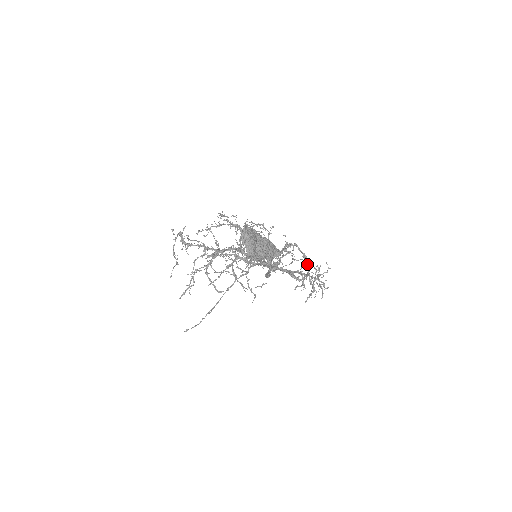
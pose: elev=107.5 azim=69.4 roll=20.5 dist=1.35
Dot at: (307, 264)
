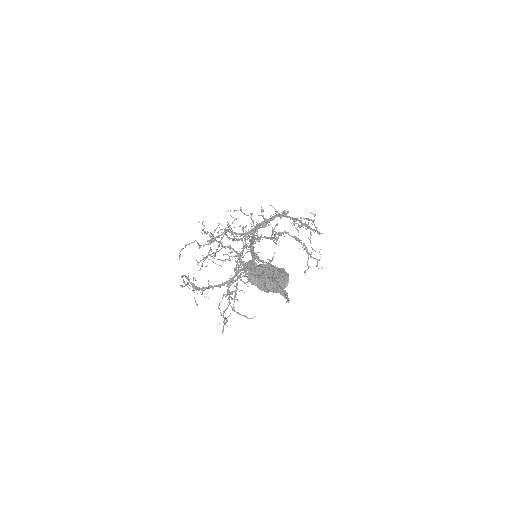
Dot at: (303, 245)
